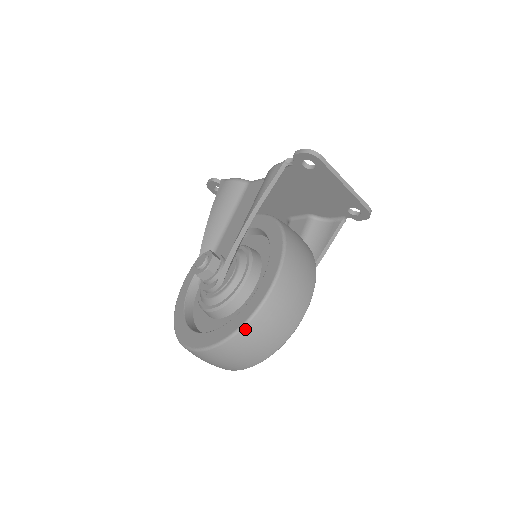
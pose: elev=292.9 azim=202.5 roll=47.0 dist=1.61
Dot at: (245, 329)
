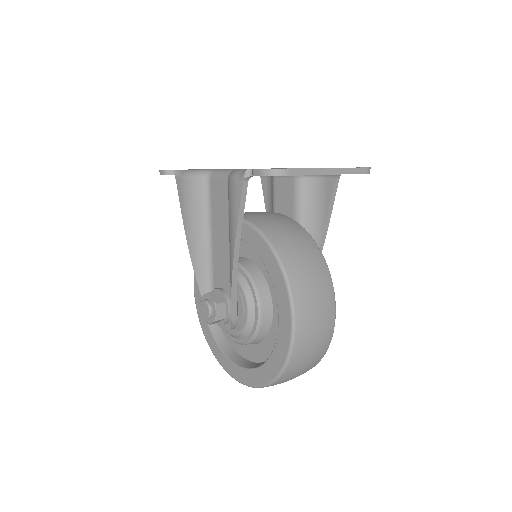
Dot at: (282, 376)
